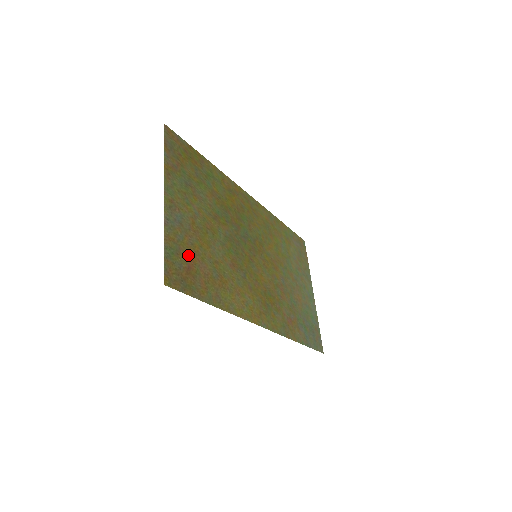
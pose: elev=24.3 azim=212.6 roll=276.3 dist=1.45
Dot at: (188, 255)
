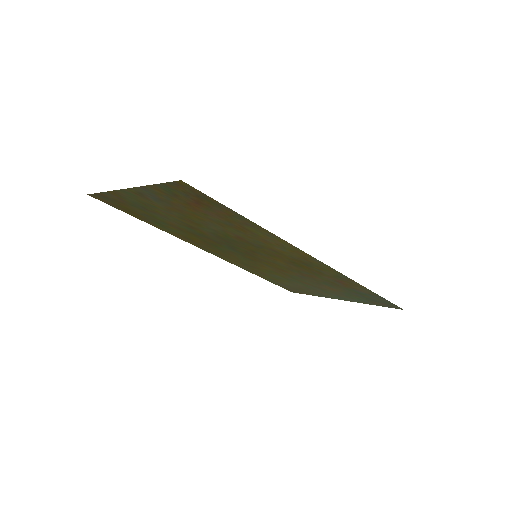
Dot at: (187, 203)
